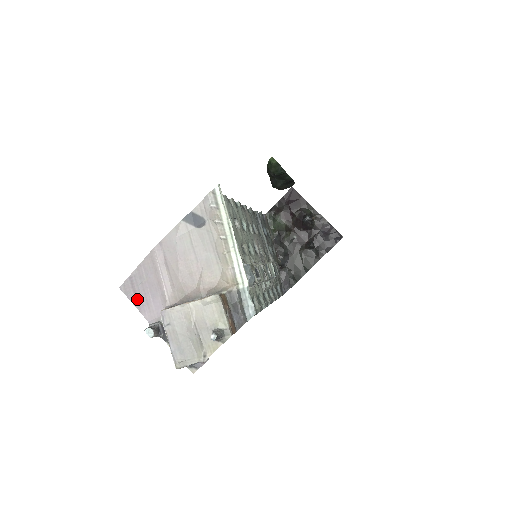
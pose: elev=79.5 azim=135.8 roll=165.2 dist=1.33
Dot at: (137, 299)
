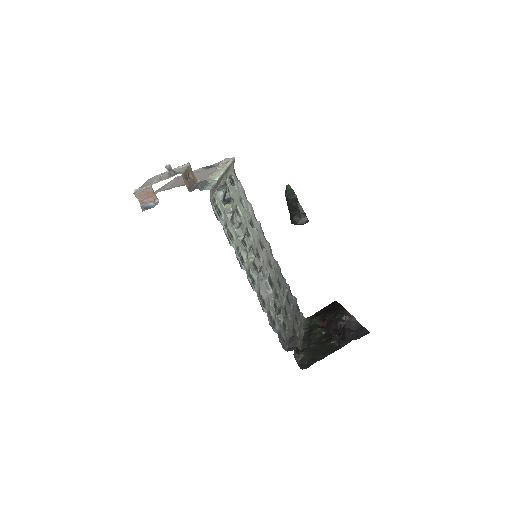
Dot at: occluded
